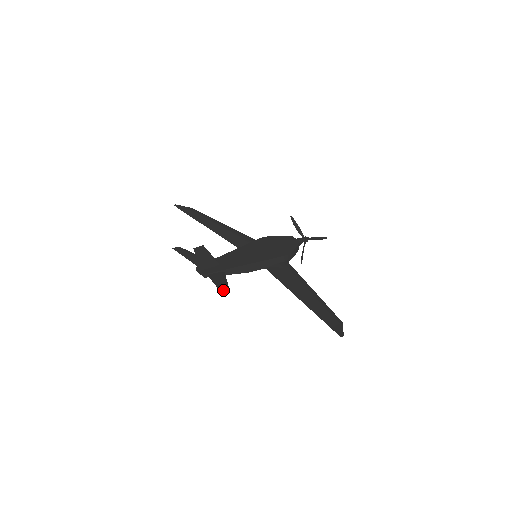
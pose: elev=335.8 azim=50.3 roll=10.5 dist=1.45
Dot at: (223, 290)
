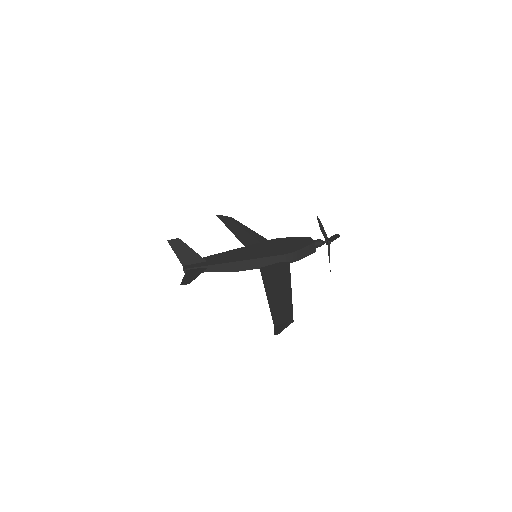
Dot at: (184, 282)
